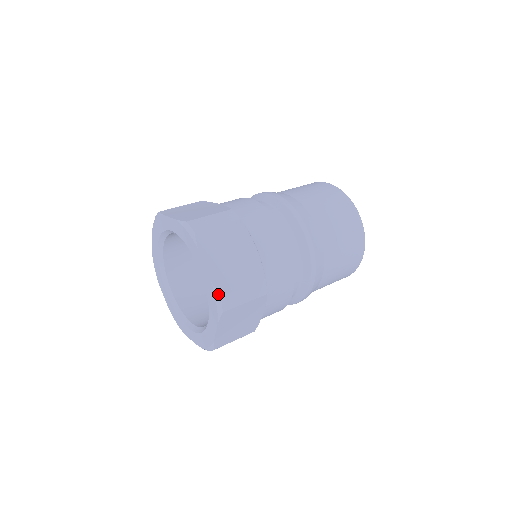
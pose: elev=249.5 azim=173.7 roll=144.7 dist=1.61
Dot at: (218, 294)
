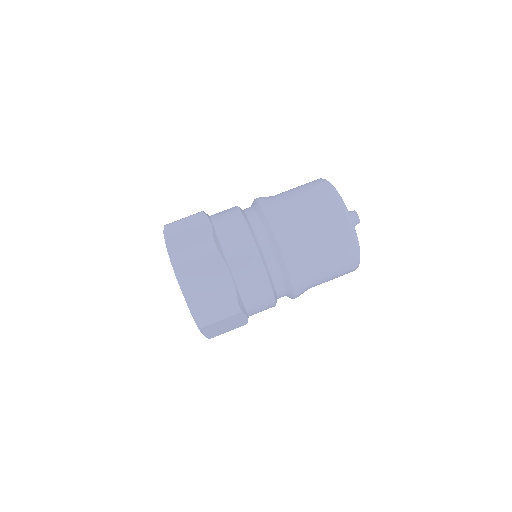
Dot at: (169, 254)
